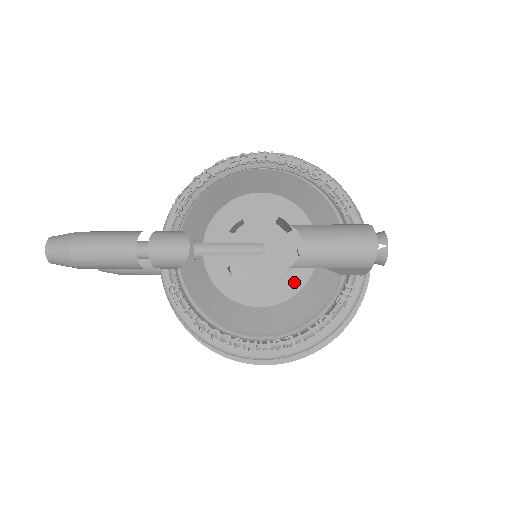
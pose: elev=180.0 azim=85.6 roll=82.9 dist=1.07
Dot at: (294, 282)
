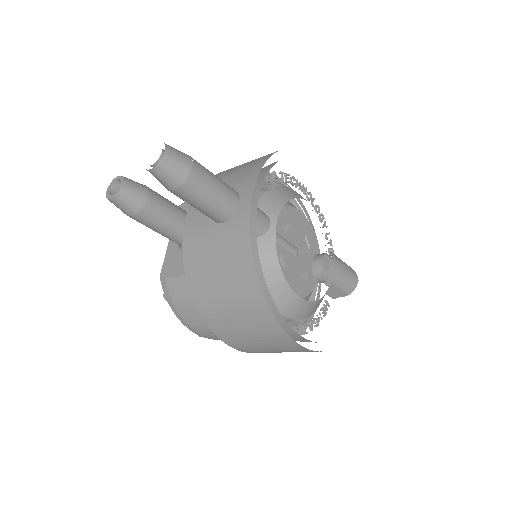
Dot at: (308, 286)
